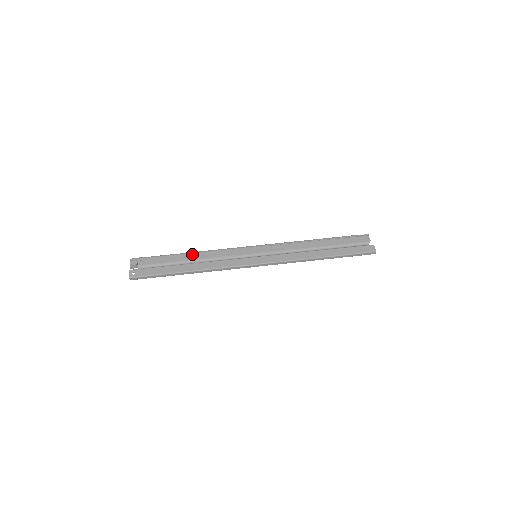
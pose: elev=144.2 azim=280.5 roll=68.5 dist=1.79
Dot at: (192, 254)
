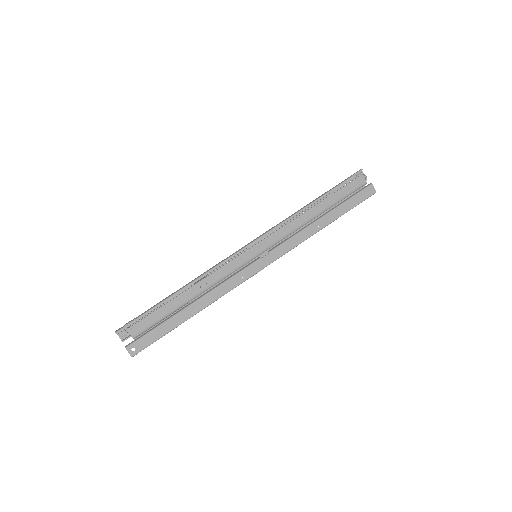
Dot at: (186, 291)
